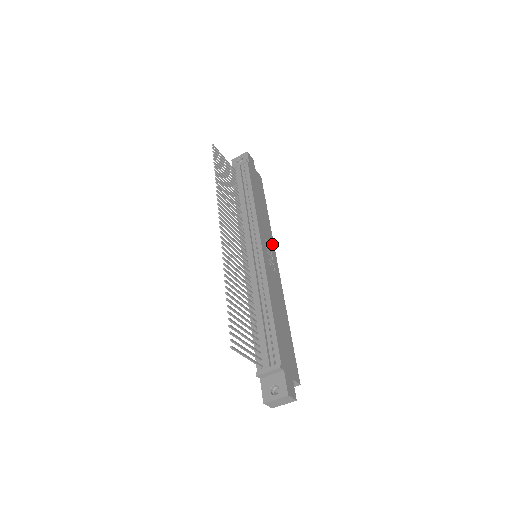
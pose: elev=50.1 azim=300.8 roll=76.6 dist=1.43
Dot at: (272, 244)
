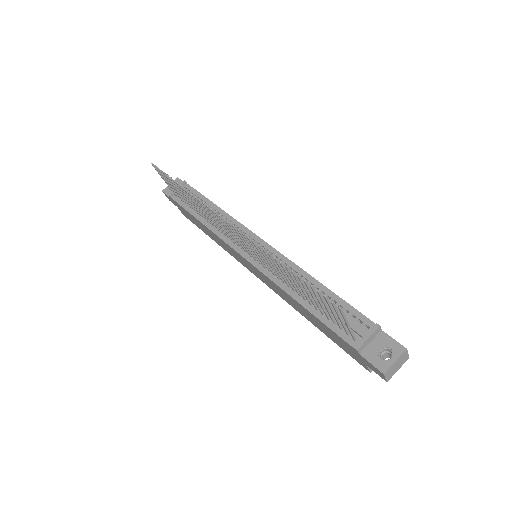
Dot at: occluded
